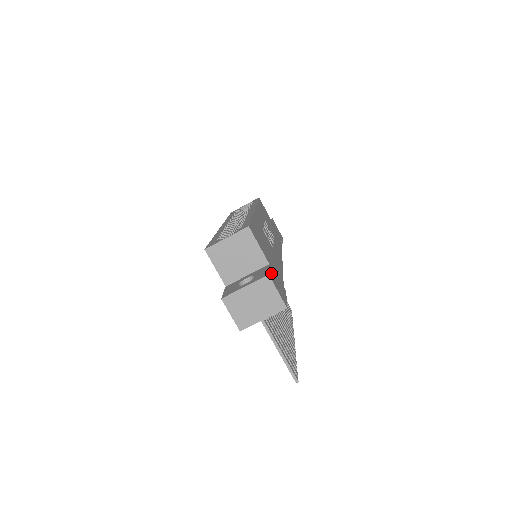
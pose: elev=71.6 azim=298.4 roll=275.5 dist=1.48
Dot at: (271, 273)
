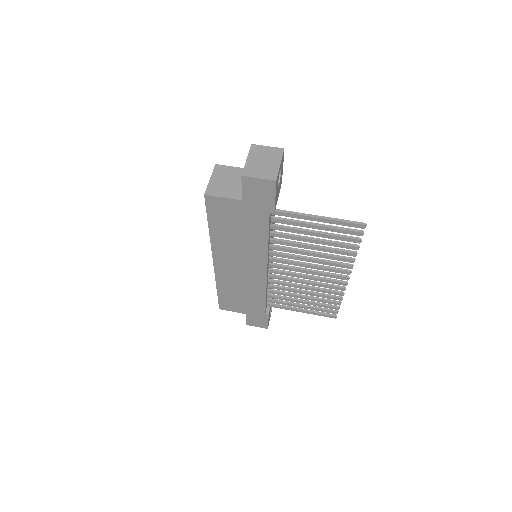
Dot at: occluded
